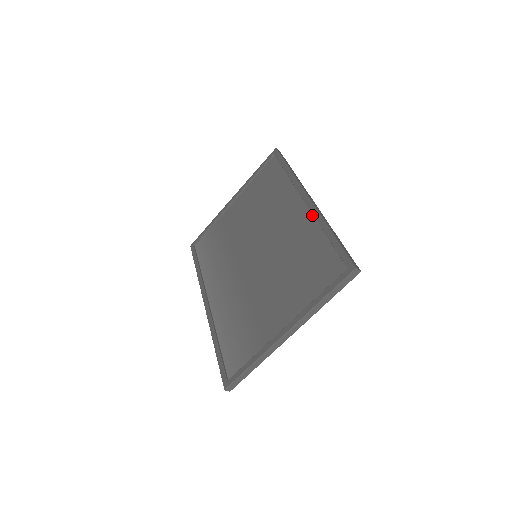
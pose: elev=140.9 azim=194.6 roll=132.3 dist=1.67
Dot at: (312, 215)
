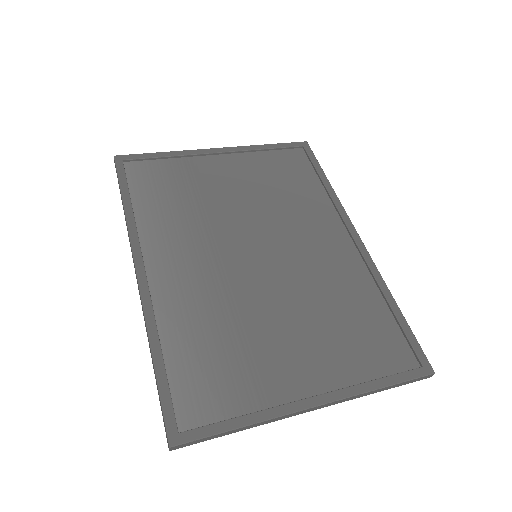
Dot at: (364, 263)
